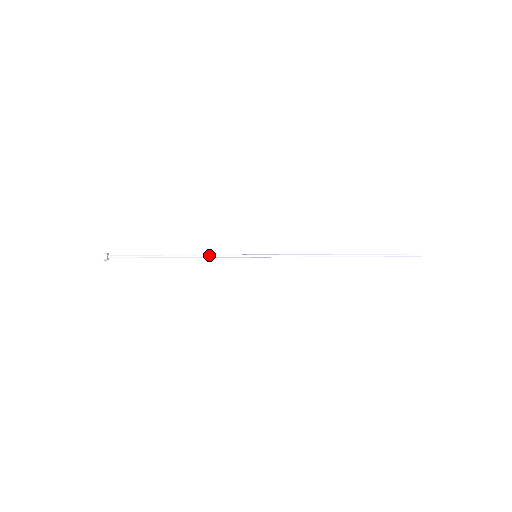
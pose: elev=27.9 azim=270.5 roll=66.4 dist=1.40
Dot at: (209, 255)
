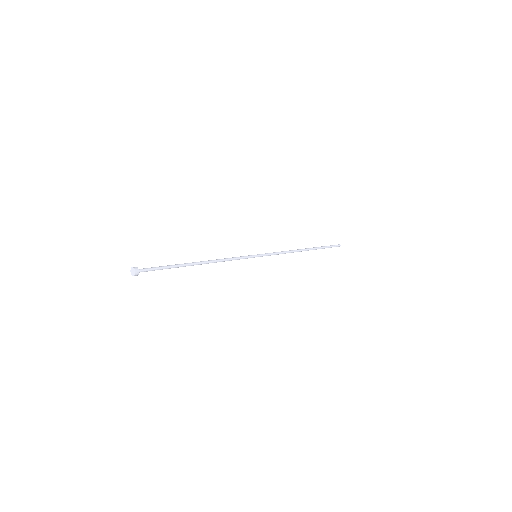
Dot at: (225, 259)
